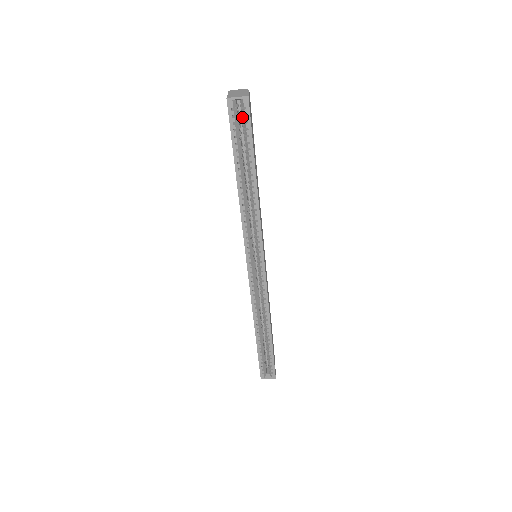
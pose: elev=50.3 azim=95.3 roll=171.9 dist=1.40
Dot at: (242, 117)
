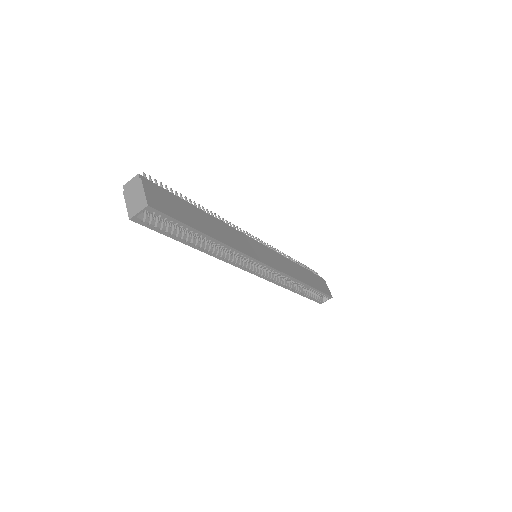
Dot at: occluded
